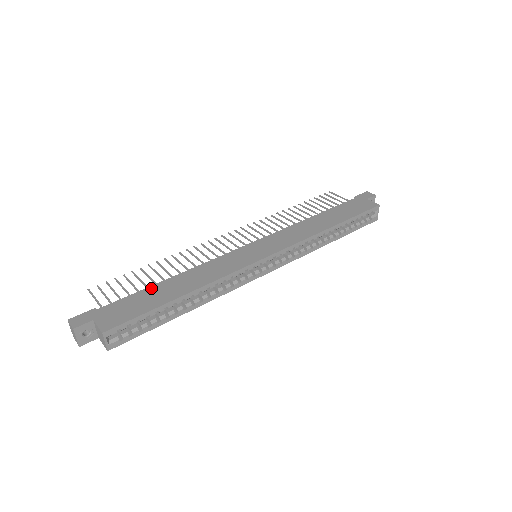
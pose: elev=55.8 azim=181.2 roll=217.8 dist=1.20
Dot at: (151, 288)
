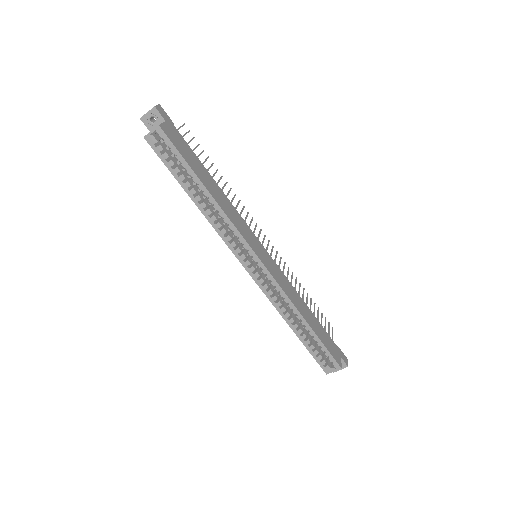
Dot at: (203, 166)
